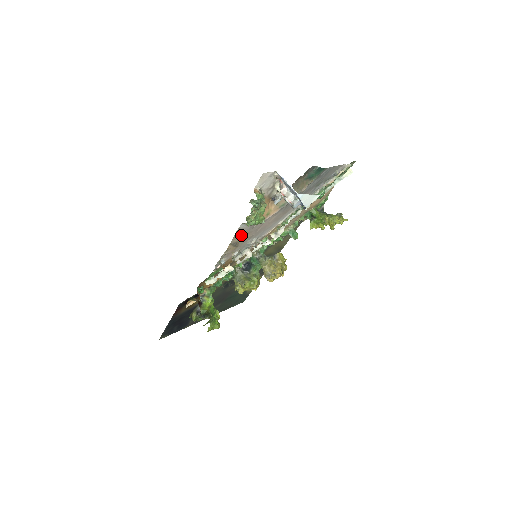
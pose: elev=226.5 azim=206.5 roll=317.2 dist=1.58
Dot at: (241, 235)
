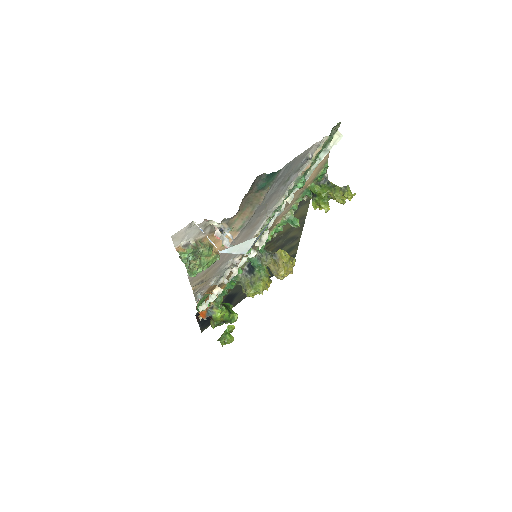
Dot at: (201, 275)
